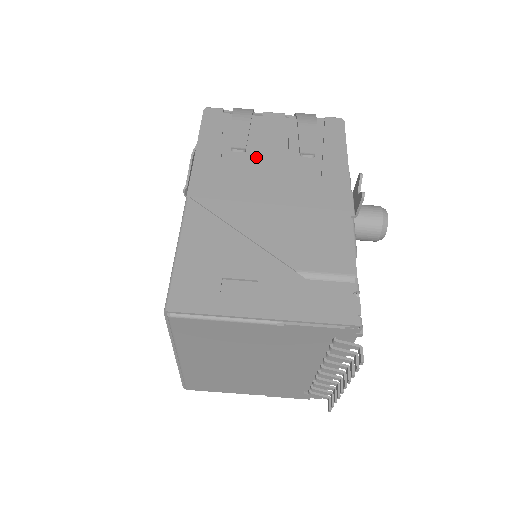
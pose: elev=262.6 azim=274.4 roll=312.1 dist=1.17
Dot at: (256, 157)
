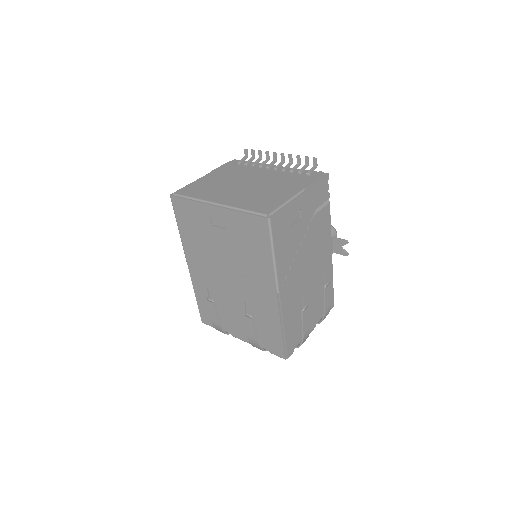
Dot at: occluded
